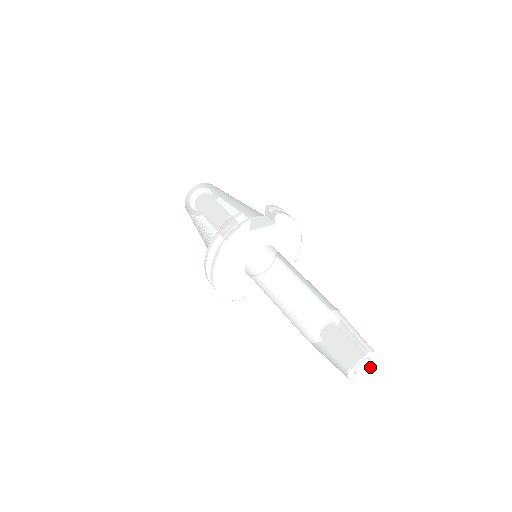
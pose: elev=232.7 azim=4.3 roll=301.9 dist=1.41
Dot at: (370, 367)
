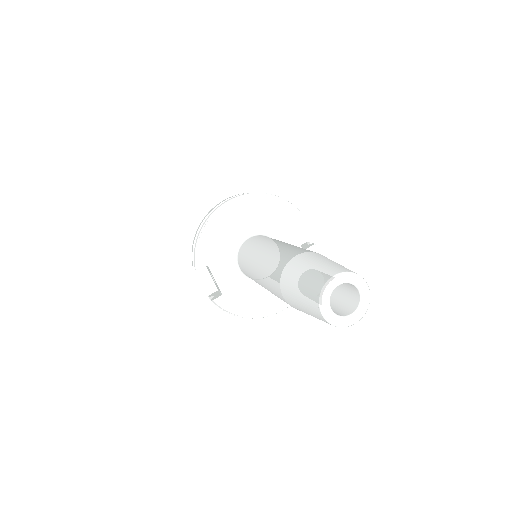
Dot at: (341, 324)
